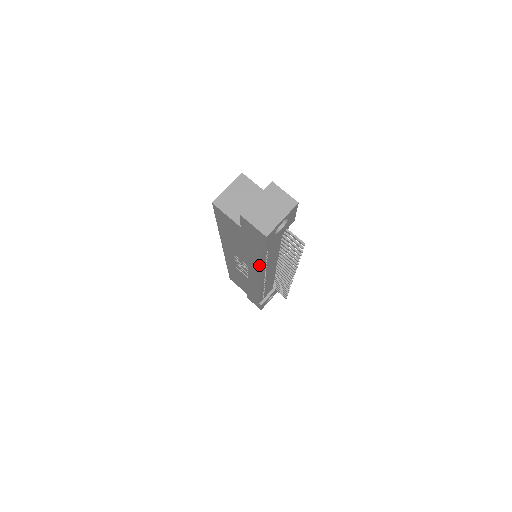
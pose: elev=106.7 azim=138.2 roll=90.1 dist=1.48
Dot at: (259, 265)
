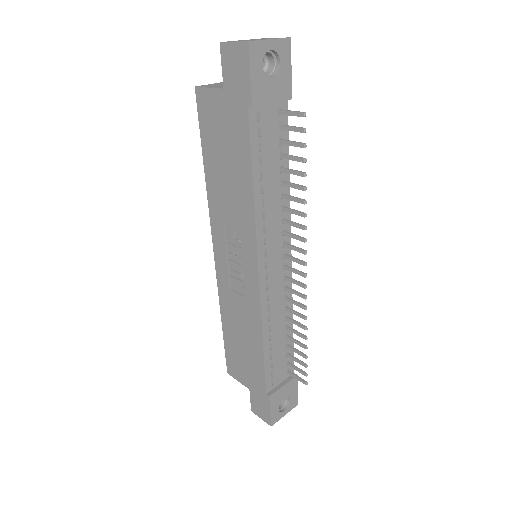
Dot at: (251, 190)
